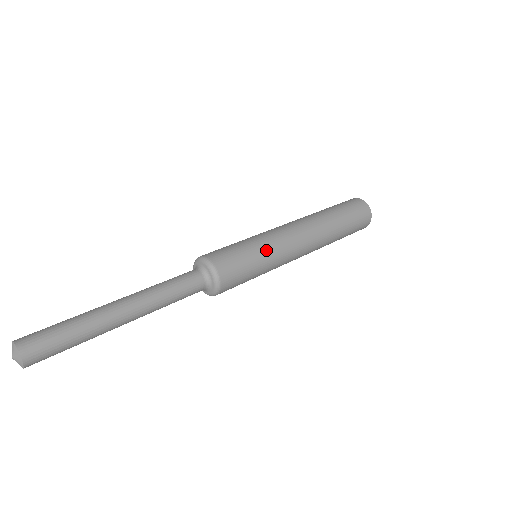
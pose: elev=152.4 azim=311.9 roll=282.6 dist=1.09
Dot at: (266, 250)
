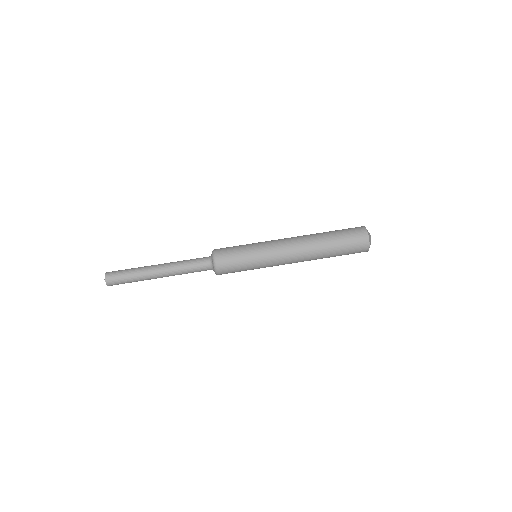
Dot at: (257, 265)
